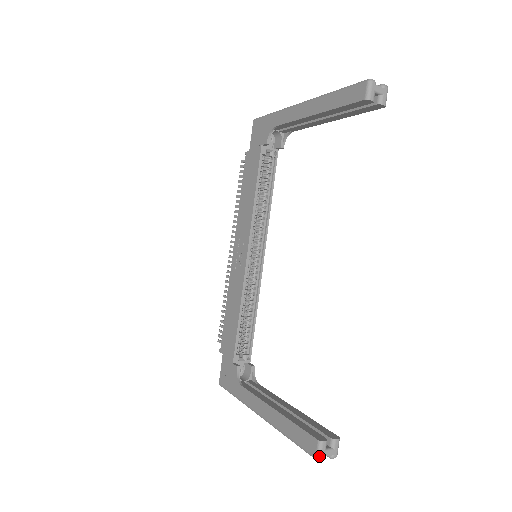
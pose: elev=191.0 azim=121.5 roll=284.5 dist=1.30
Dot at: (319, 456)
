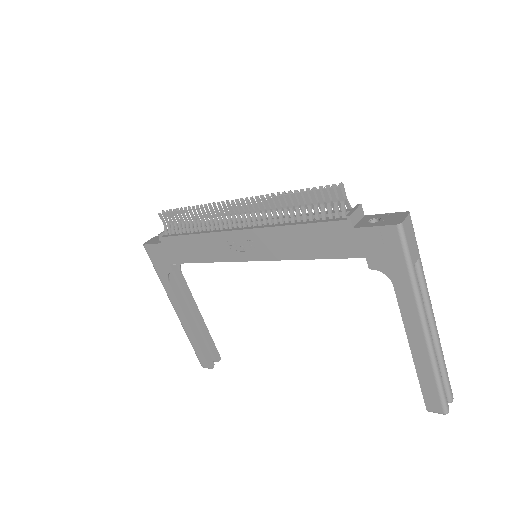
Dot at: occluded
